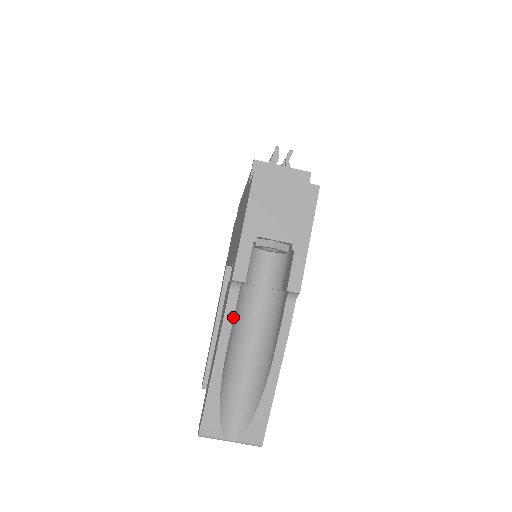
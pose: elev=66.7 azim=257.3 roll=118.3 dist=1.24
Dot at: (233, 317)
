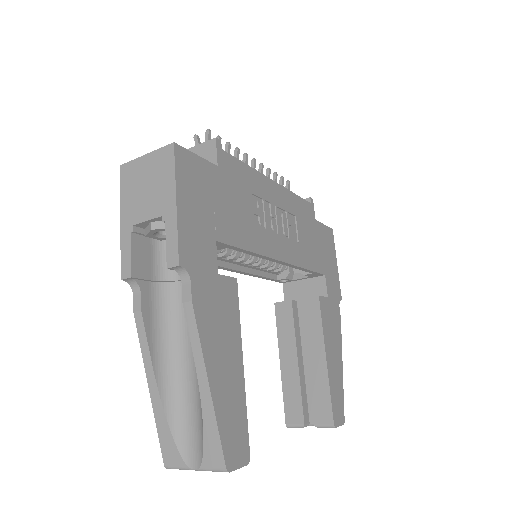
Dot at: (142, 320)
